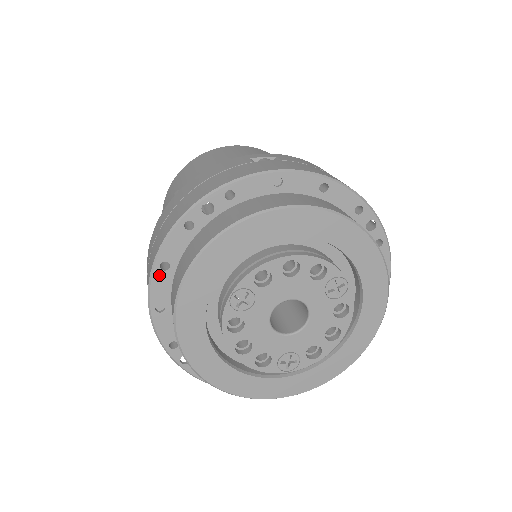
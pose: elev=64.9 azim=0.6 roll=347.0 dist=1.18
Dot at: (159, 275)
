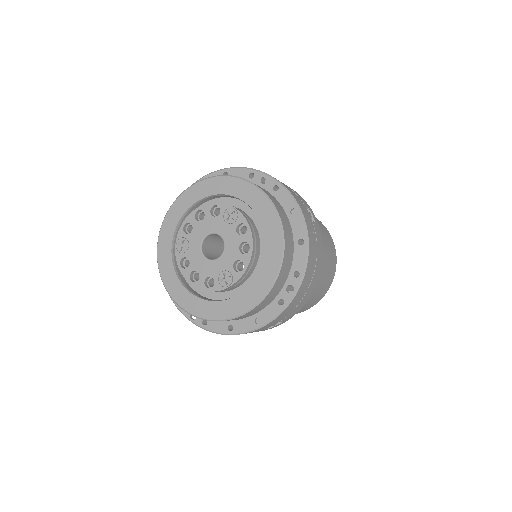
Dot at: occluded
